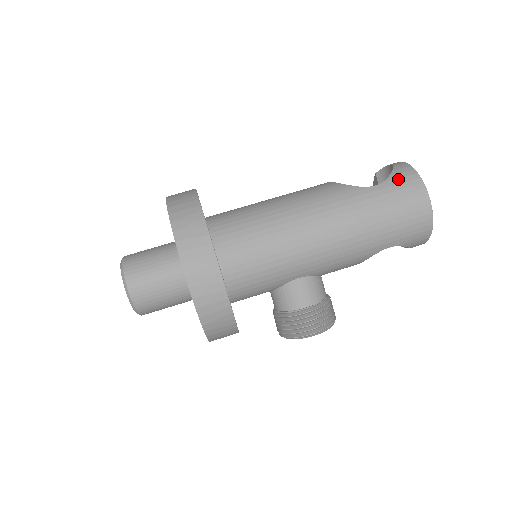
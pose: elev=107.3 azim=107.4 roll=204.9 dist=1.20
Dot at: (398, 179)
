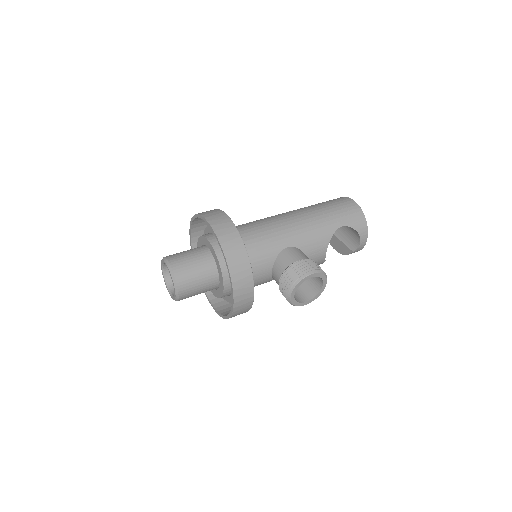
Dot at: occluded
